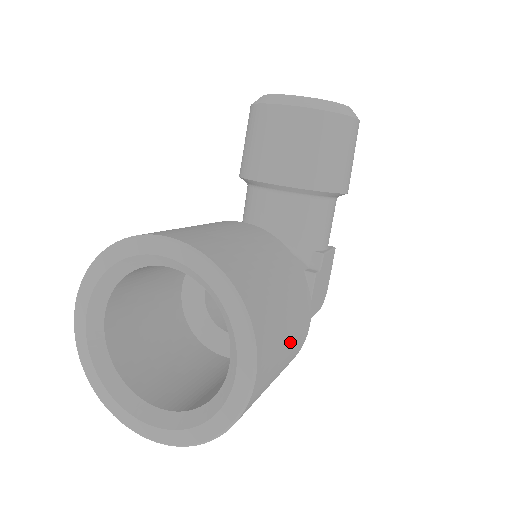
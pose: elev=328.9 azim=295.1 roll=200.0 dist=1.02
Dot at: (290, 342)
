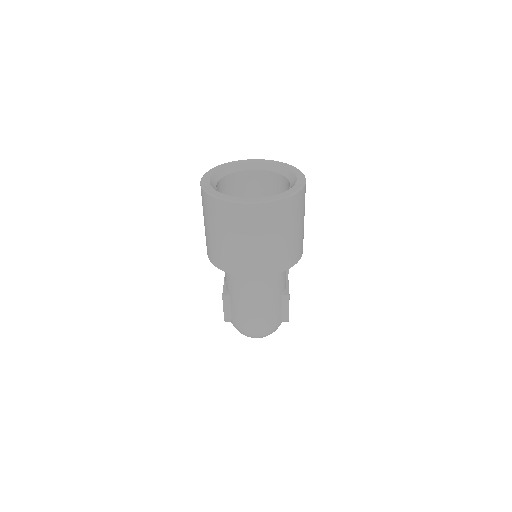
Dot at: occluded
